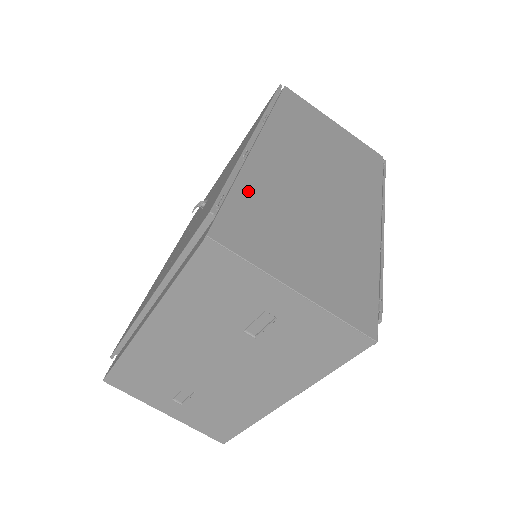
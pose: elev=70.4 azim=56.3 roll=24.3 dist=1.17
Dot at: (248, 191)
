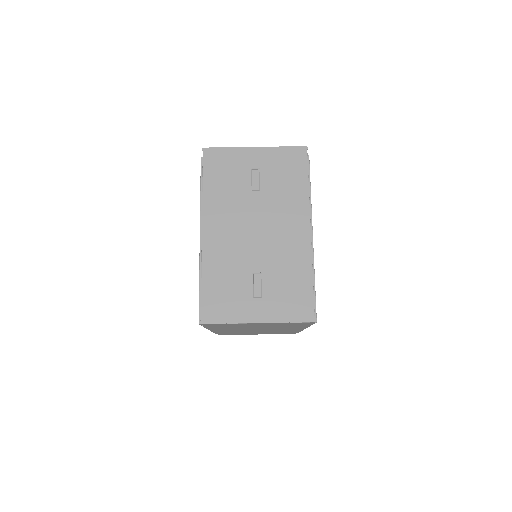
Dot at: occluded
